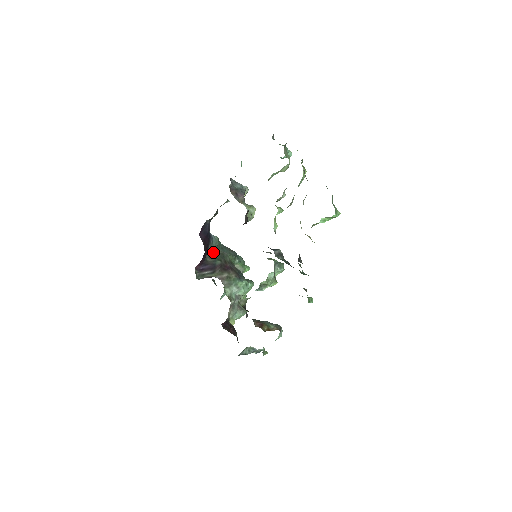
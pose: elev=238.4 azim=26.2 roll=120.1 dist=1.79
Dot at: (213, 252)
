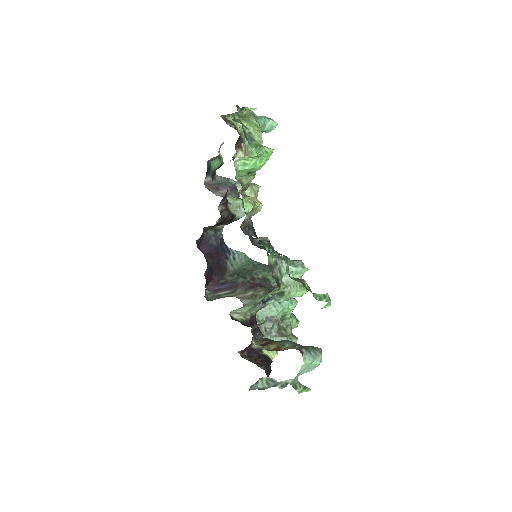
Dot at: (237, 270)
